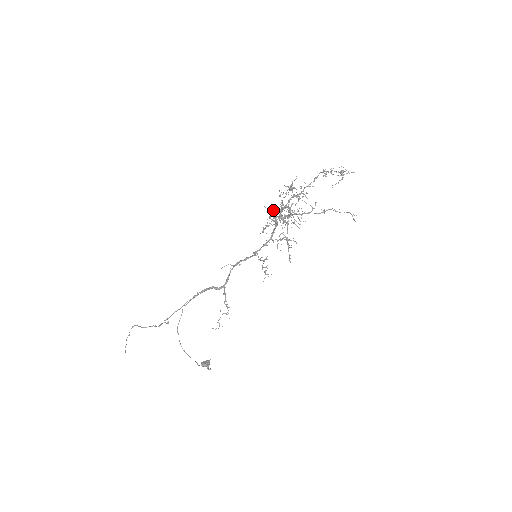
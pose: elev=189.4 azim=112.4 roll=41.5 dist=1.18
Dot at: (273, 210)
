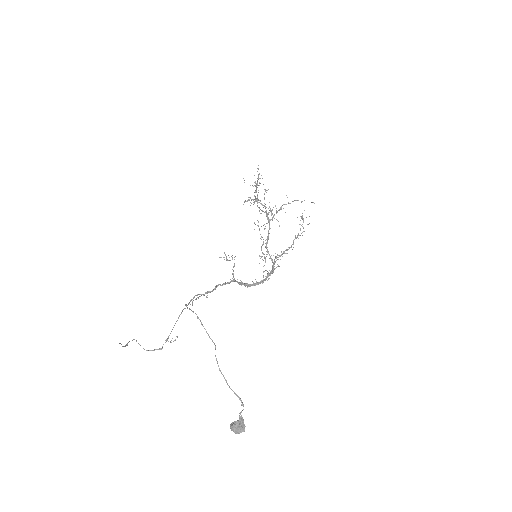
Dot at: (244, 180)
